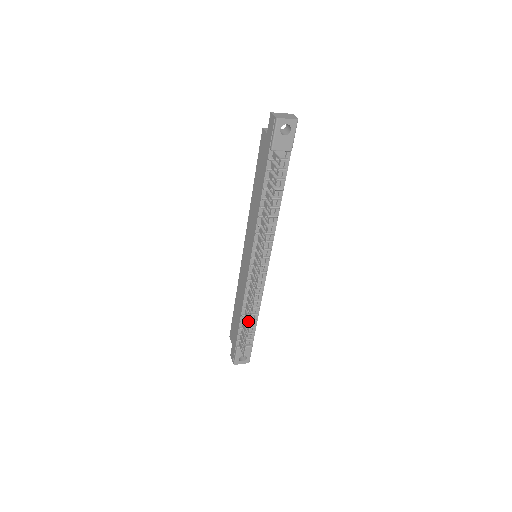
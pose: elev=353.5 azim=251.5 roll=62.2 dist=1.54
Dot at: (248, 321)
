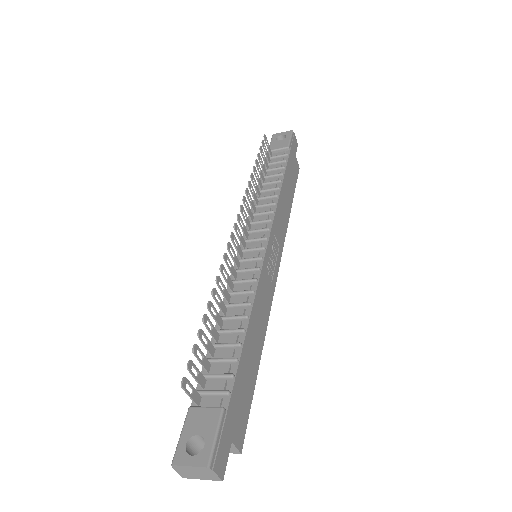
Dot at: (211, 312)
